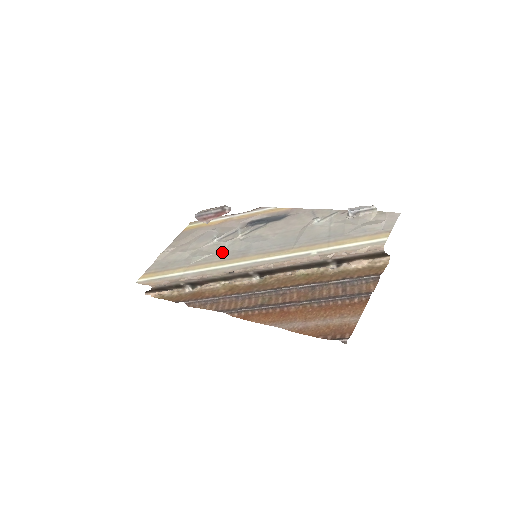
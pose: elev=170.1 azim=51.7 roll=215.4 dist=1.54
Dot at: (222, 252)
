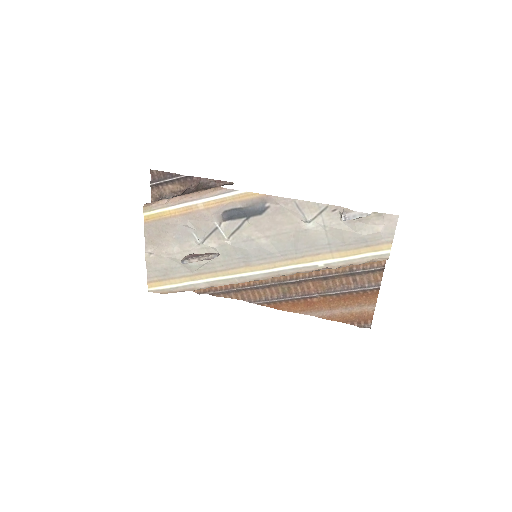
Dot at: (219, 260)
